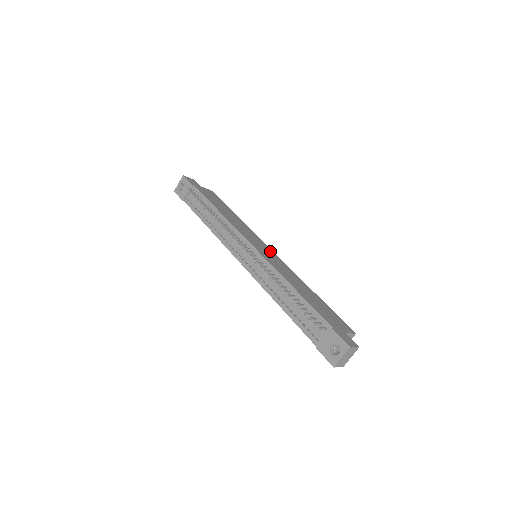
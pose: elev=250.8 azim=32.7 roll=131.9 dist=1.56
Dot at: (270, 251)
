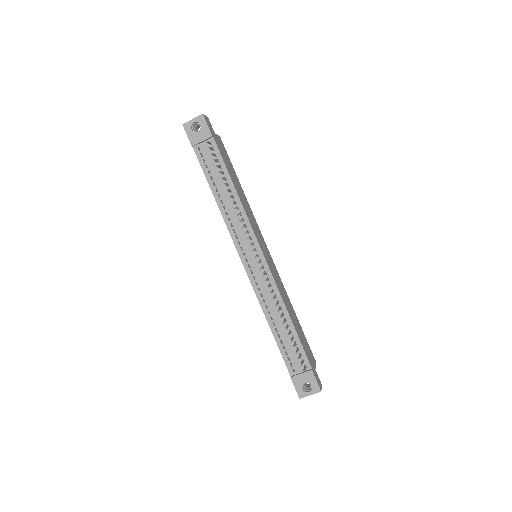
Dot at: (269, 253)
